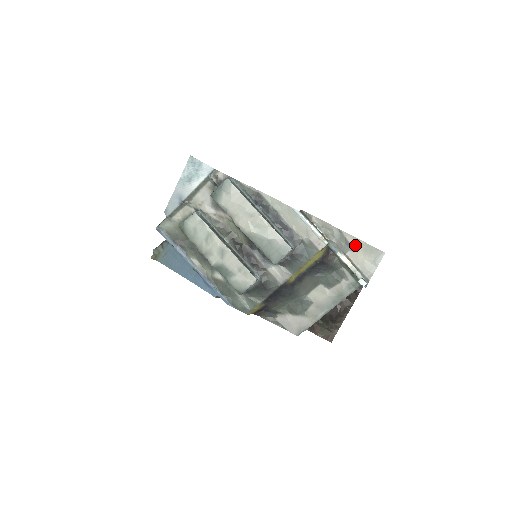
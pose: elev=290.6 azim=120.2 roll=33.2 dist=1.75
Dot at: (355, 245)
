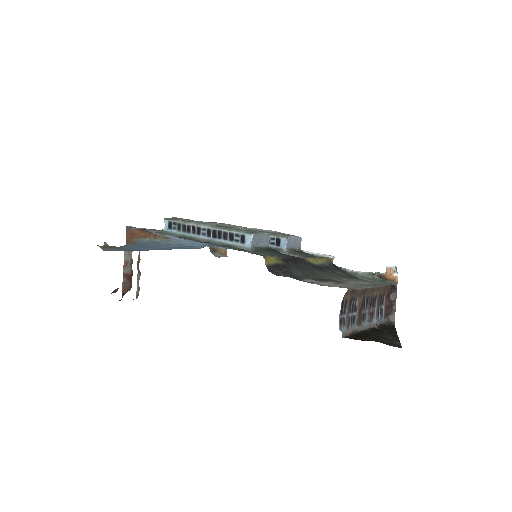
Dot at: occluded
